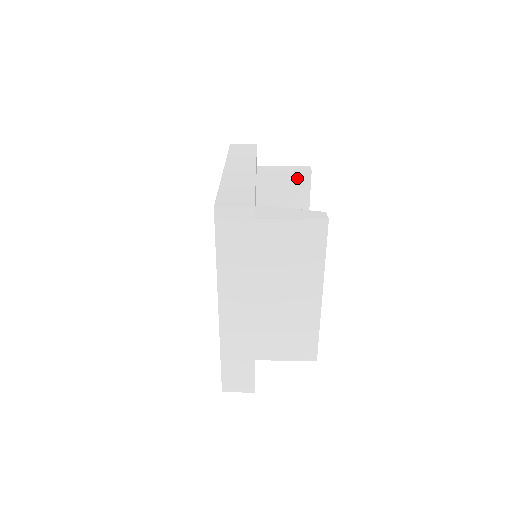
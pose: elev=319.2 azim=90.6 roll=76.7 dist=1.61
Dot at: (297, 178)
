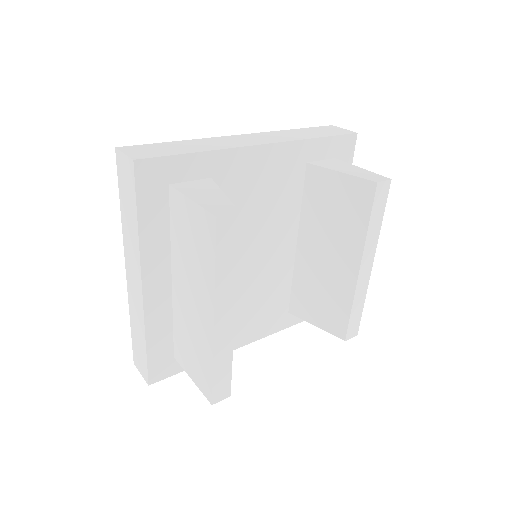
Dot at: (356, 186)
